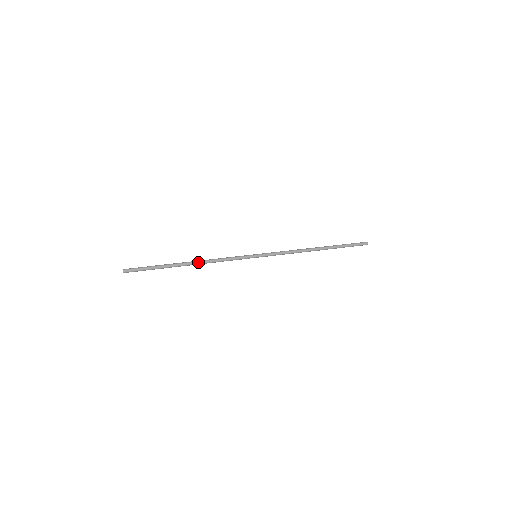
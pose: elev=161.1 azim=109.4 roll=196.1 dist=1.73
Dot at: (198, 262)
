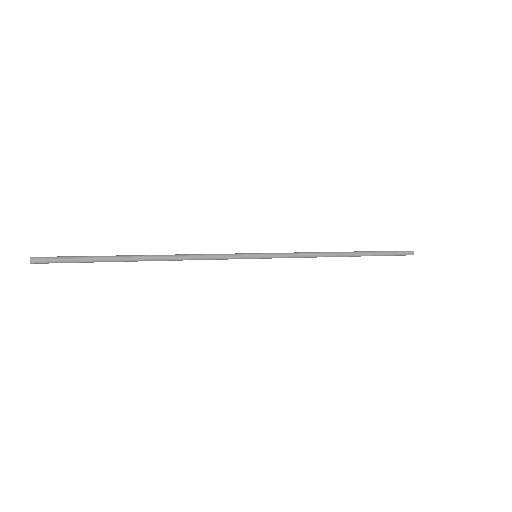
Dot at: (163, 255)
